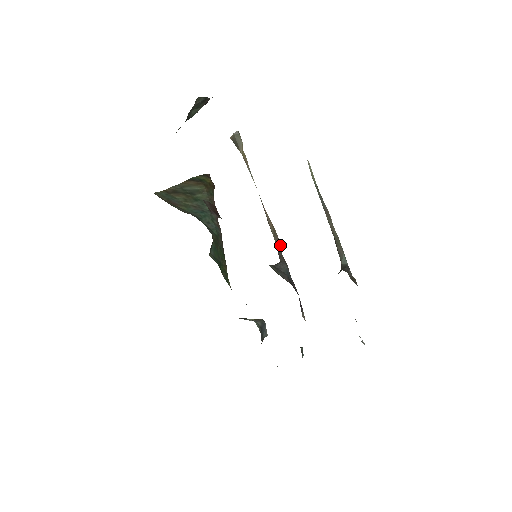
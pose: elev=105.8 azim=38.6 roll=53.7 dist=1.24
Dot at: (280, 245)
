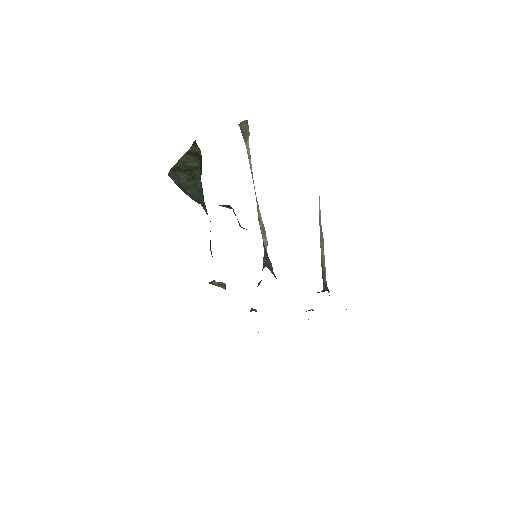
Dot at: (267, 242)
